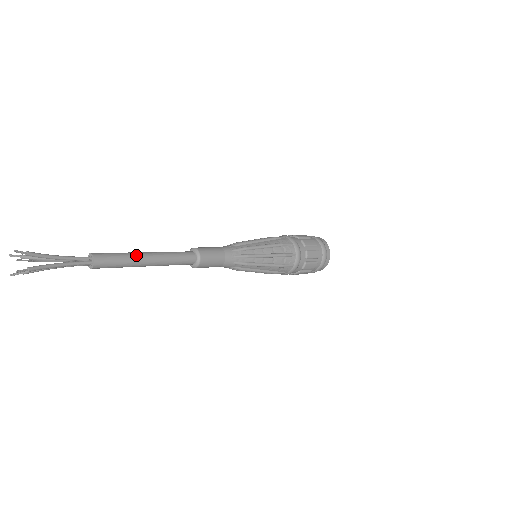
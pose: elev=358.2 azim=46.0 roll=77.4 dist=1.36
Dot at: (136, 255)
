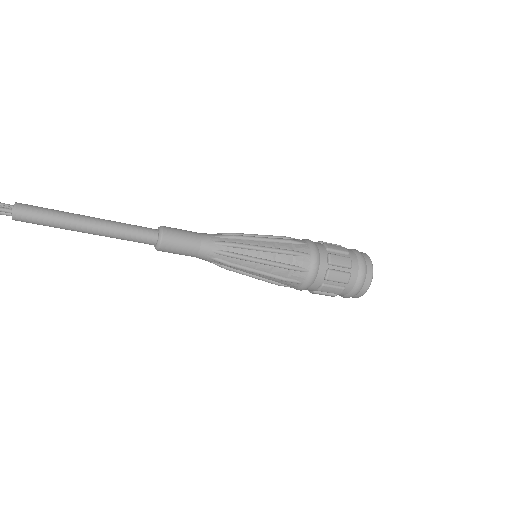
Dot at: (73, 214)
